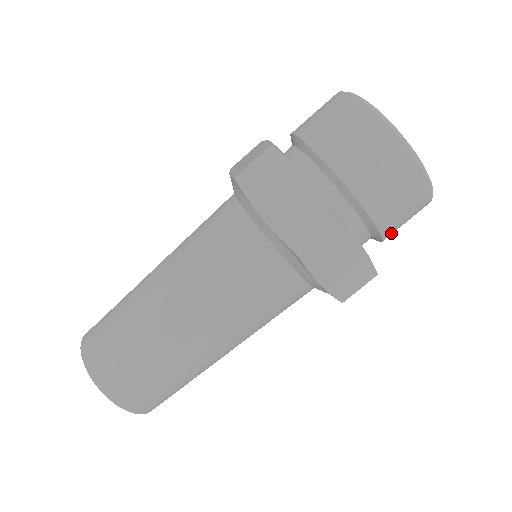
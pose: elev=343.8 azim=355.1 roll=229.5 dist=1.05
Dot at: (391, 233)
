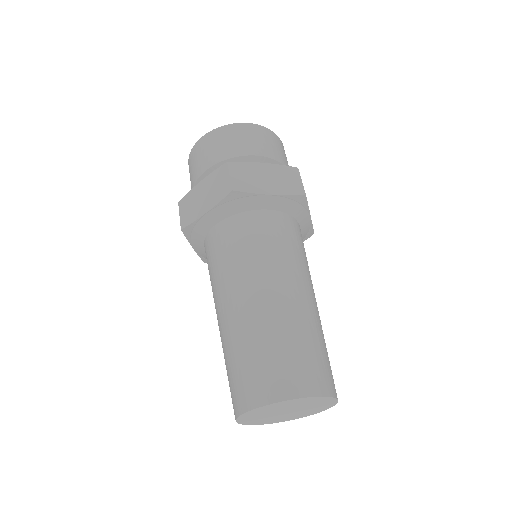
Dot at: (278, 157)
